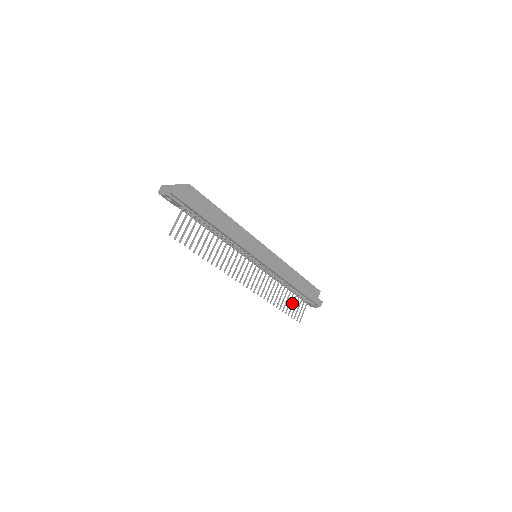
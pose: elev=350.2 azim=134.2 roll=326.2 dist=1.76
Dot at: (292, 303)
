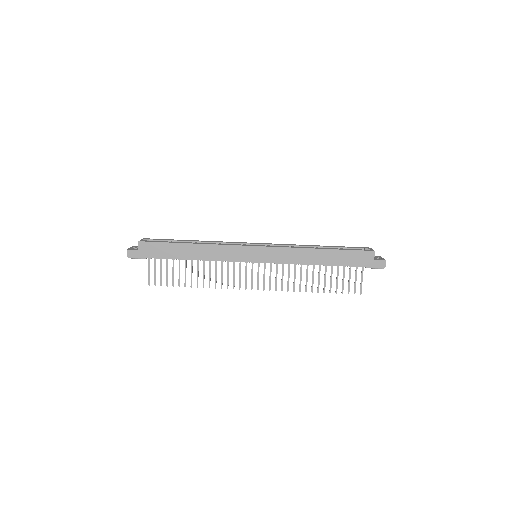
Dot at: (336, 279)
